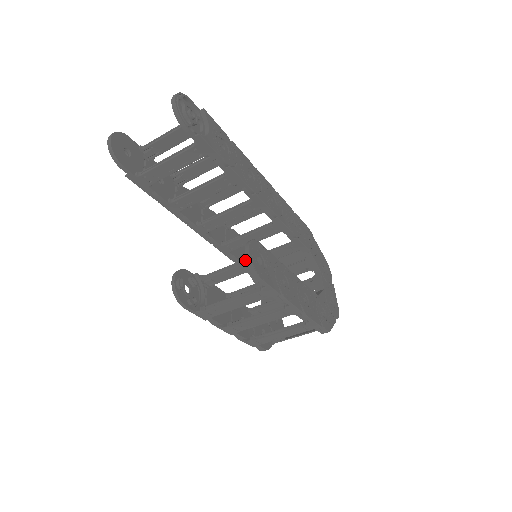
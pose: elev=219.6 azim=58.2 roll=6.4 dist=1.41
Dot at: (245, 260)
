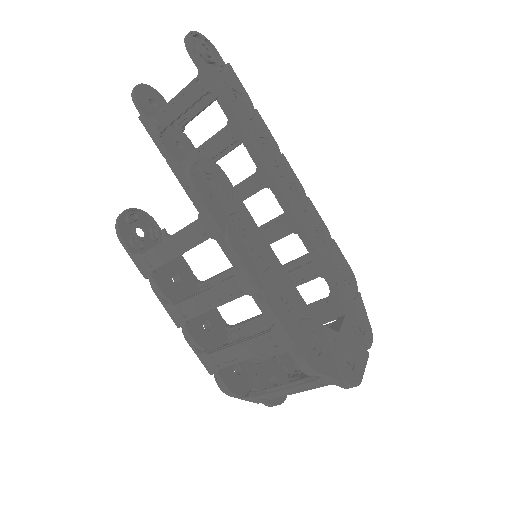
Dot at: occluded
